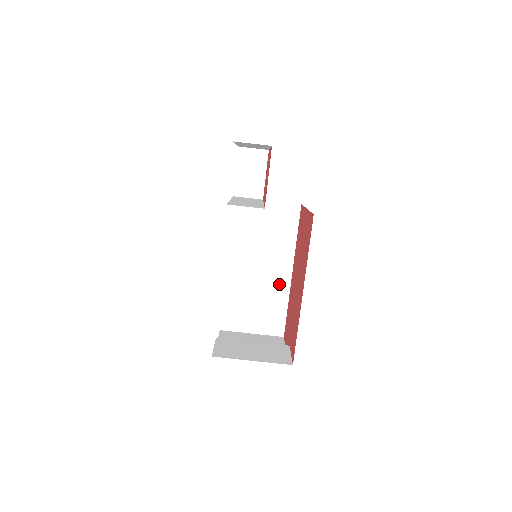
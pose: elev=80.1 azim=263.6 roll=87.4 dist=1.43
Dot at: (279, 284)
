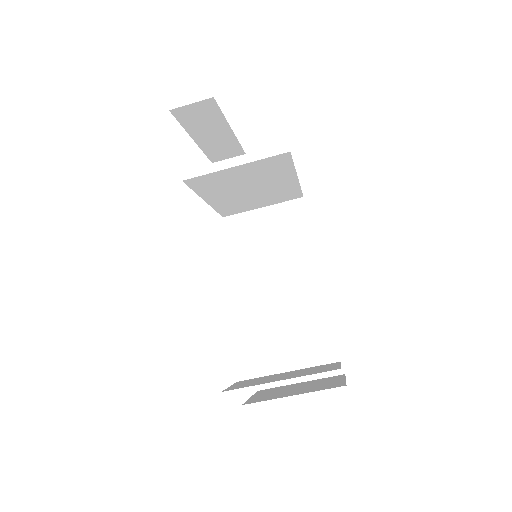
Dot at: (312, 303)
